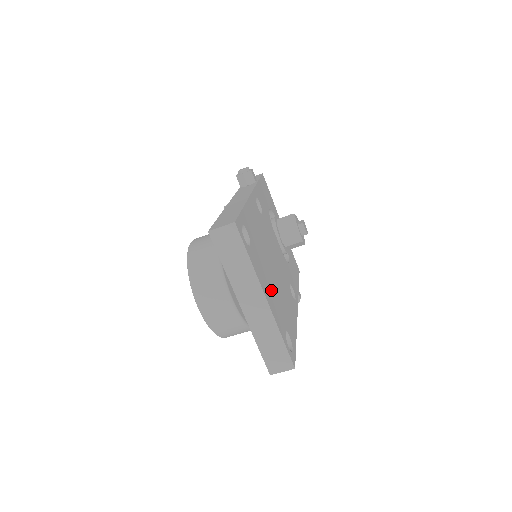
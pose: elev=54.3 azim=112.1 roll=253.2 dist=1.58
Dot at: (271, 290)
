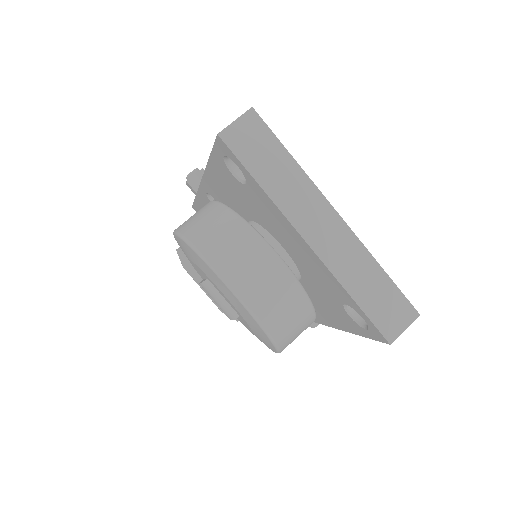
Dot at: occluded
